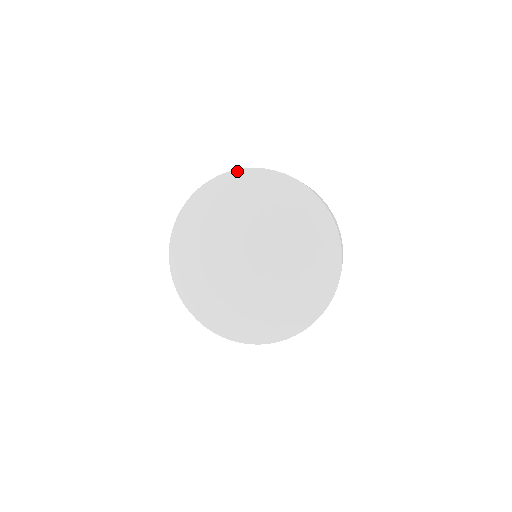
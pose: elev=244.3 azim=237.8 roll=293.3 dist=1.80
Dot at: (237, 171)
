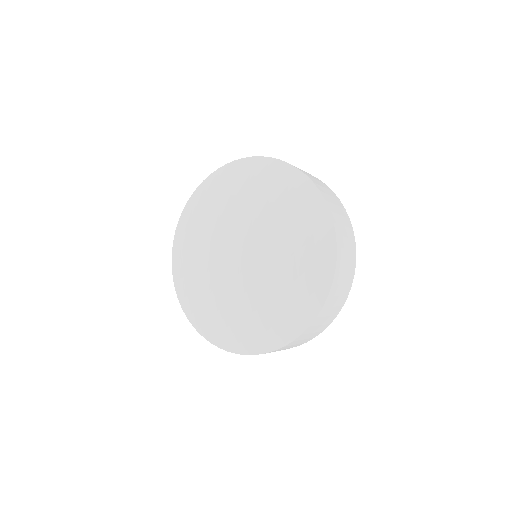
Dot at: (262, 158)
